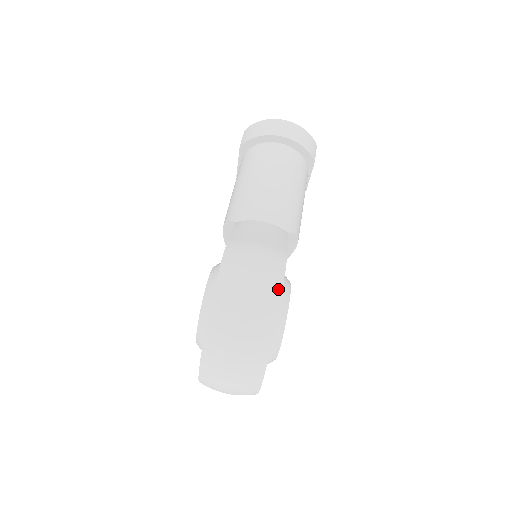
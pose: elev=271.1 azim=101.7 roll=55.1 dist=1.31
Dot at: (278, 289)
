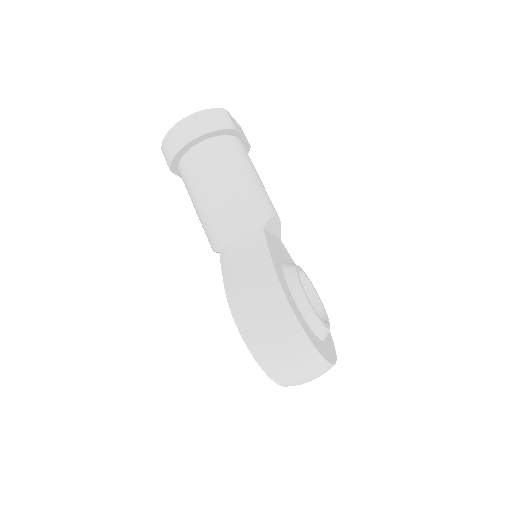
Dot at: (287, 309)
